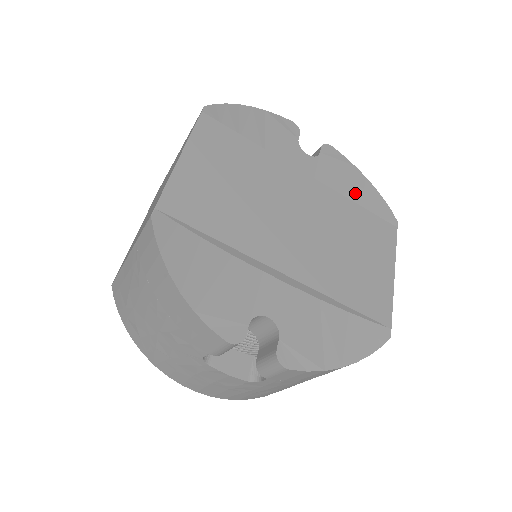
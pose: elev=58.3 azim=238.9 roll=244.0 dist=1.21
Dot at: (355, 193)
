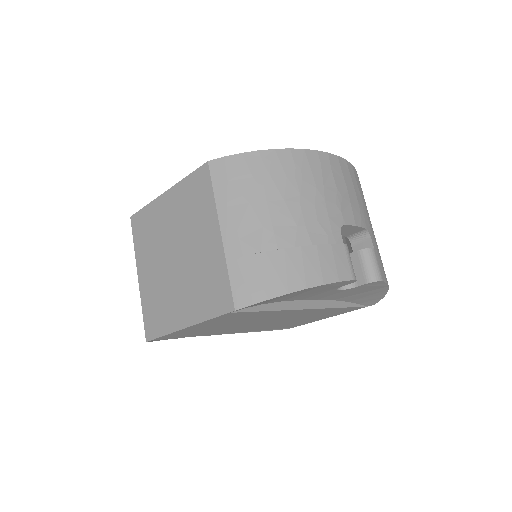
Dot at: (359, 297)
